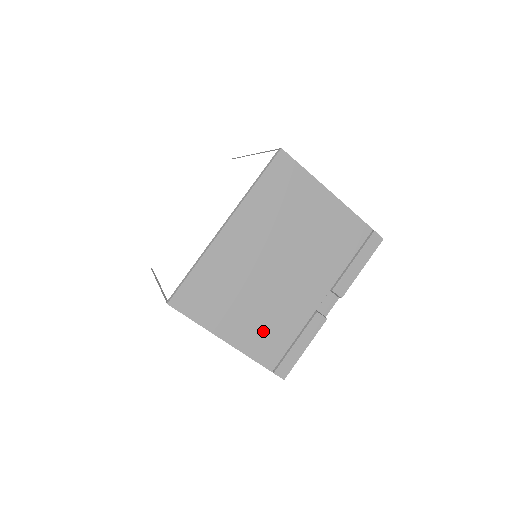
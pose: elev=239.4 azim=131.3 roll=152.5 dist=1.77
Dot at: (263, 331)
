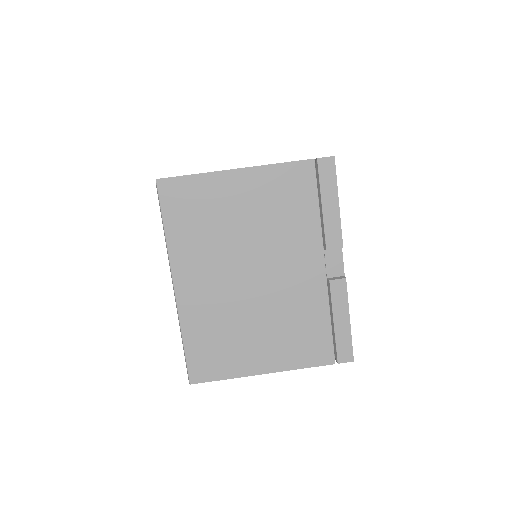
Dot at: (293, 339)
